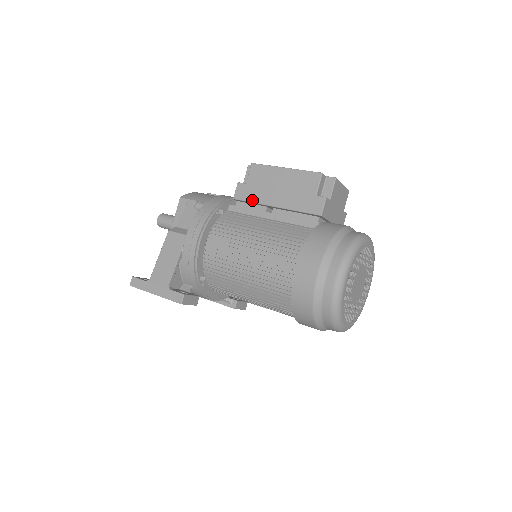
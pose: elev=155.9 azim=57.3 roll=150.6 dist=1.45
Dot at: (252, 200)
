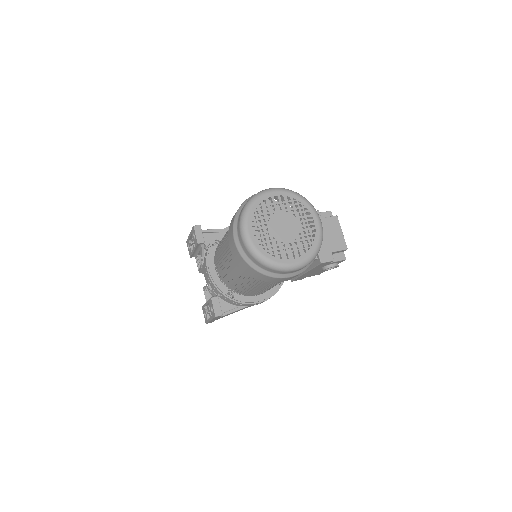
Dot at: occluded
